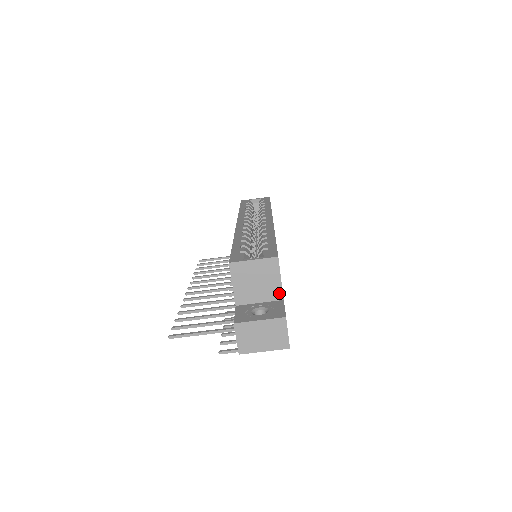
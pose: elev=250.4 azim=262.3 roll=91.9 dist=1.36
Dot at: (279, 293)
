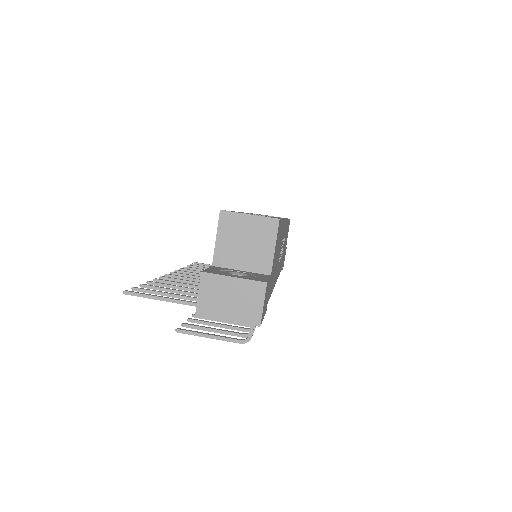
Dot at: (268, 265)
